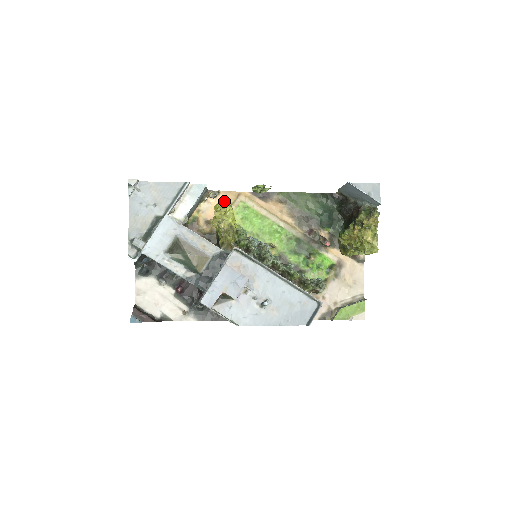
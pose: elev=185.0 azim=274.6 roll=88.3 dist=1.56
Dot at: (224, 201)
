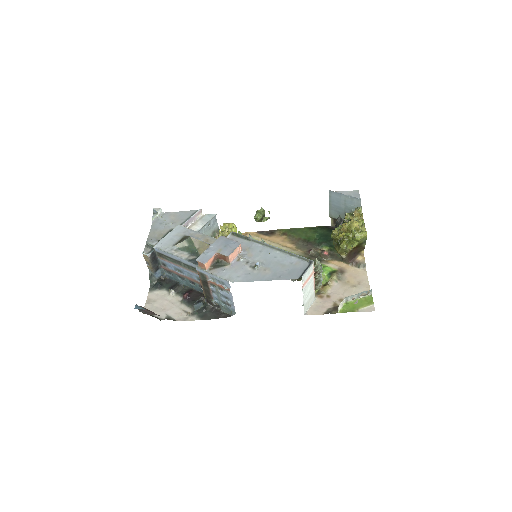
Dot at: occluded
